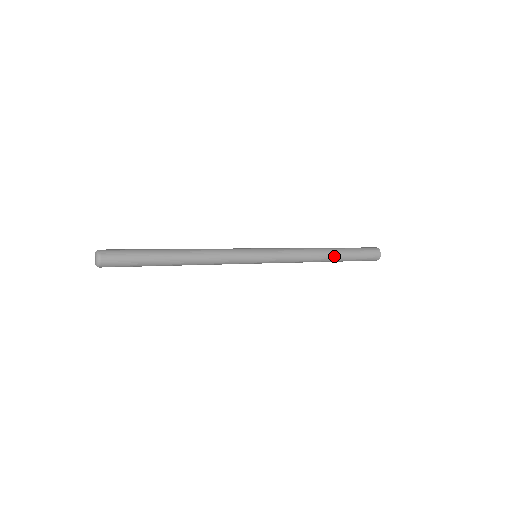
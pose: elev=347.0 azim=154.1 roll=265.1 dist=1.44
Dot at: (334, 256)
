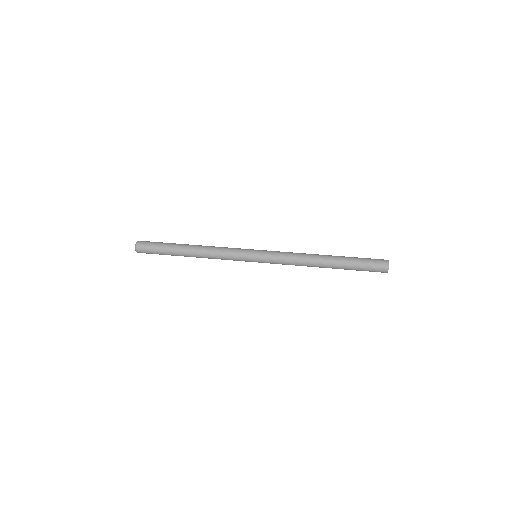
Dot at: (332, 259)
